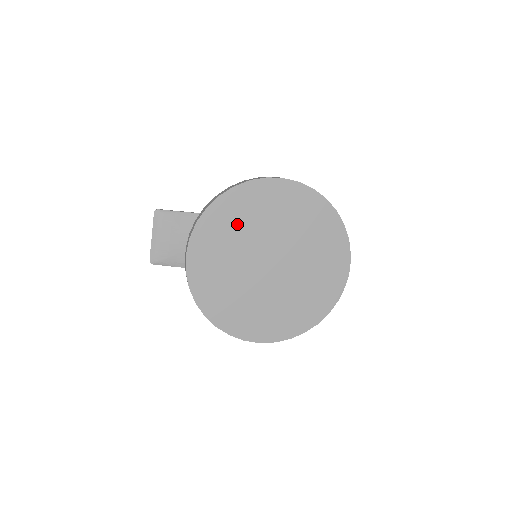
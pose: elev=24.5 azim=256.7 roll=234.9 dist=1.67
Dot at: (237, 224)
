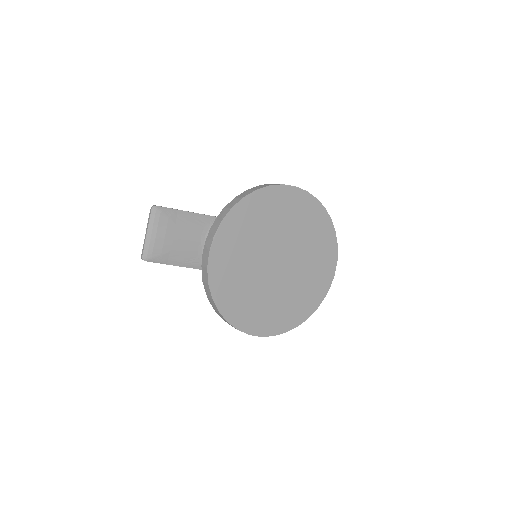
Dot at: (255, 225)
